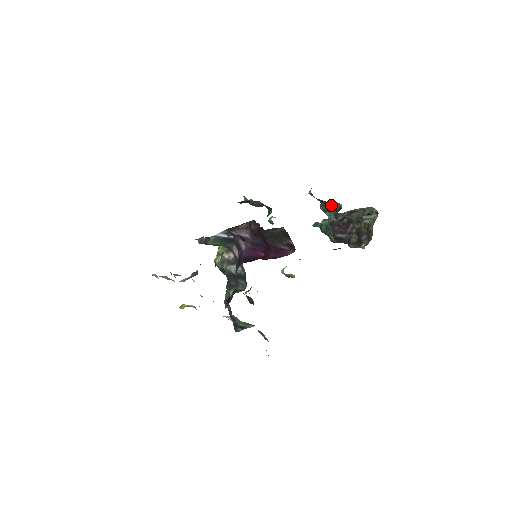
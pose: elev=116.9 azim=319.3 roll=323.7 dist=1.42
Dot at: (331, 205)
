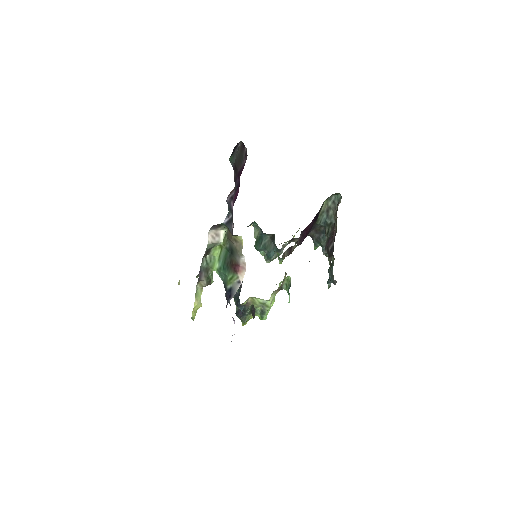
Dot at: occluded
